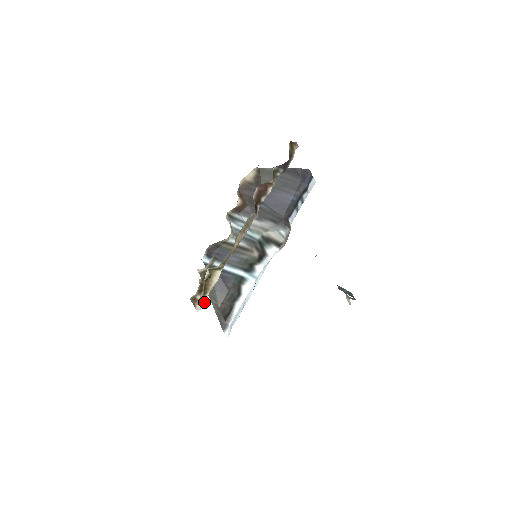
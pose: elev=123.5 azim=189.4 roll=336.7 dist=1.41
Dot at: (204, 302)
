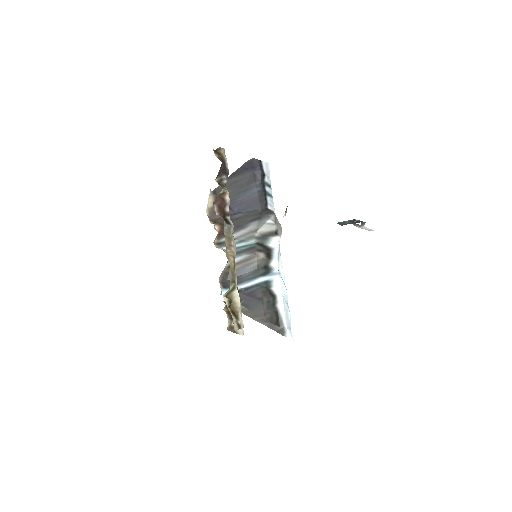
Dot at: (242, 324)
